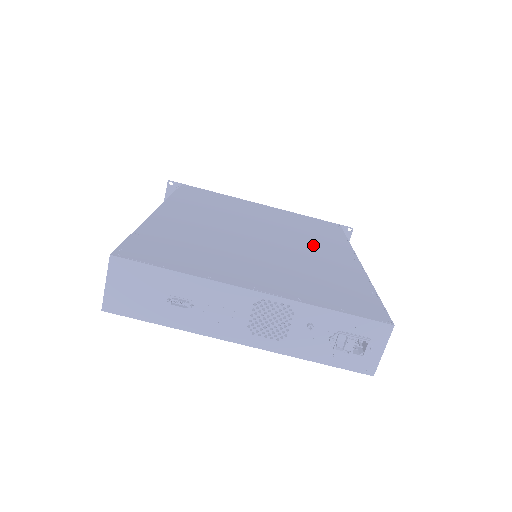
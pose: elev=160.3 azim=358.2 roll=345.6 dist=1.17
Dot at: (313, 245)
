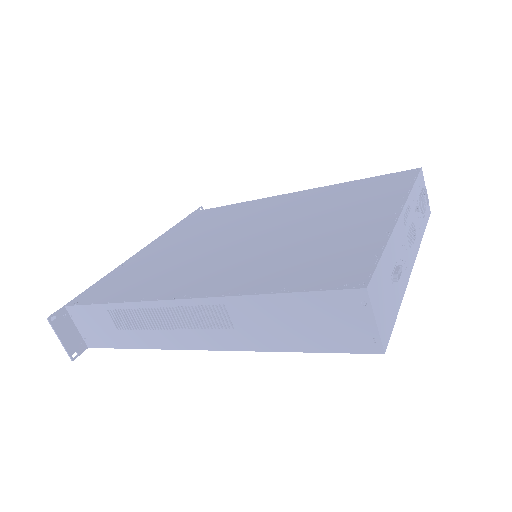
Dot at: (262, 212)
